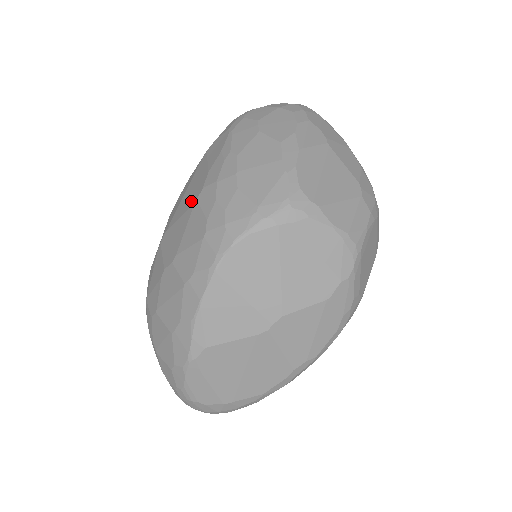
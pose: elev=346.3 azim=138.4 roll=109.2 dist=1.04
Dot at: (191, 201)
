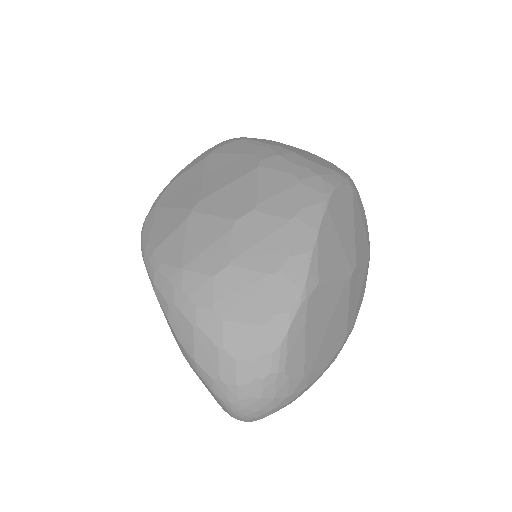
Dot at: (243, 171)
